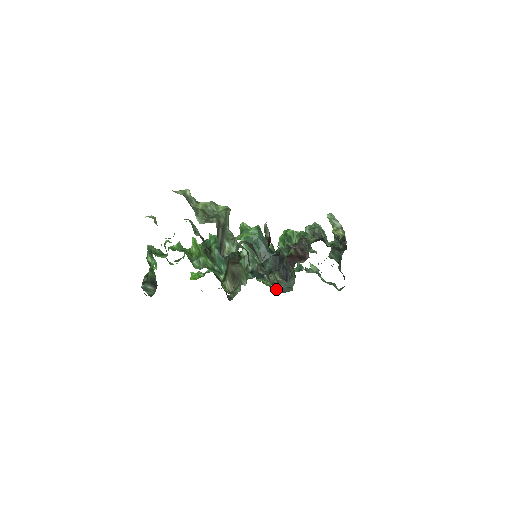
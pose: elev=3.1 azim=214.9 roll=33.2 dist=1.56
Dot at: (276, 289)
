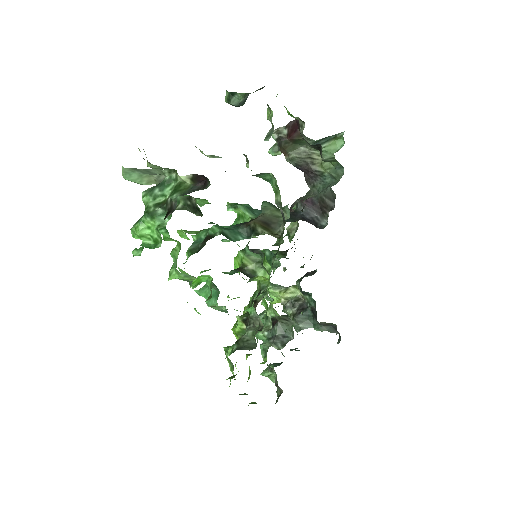
Dot at: occluded
